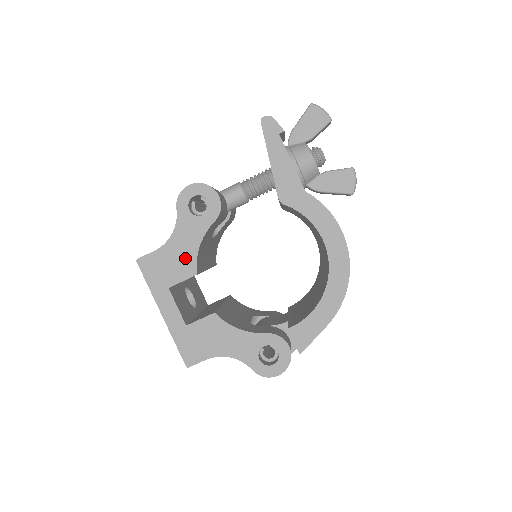
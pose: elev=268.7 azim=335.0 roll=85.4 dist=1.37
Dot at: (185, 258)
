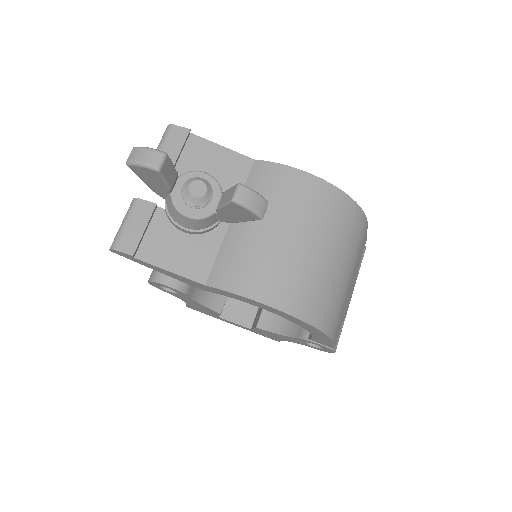
Dot at: (204, 308)
